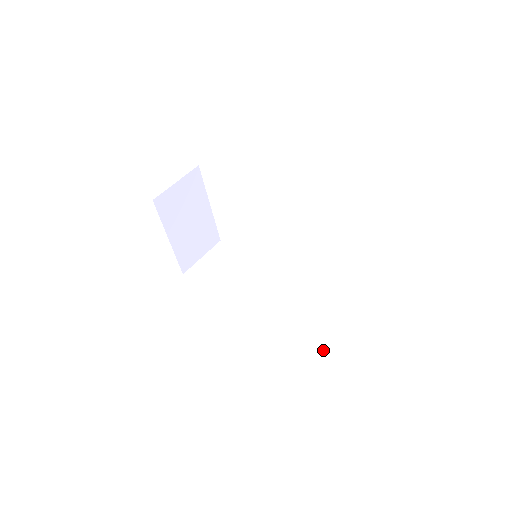
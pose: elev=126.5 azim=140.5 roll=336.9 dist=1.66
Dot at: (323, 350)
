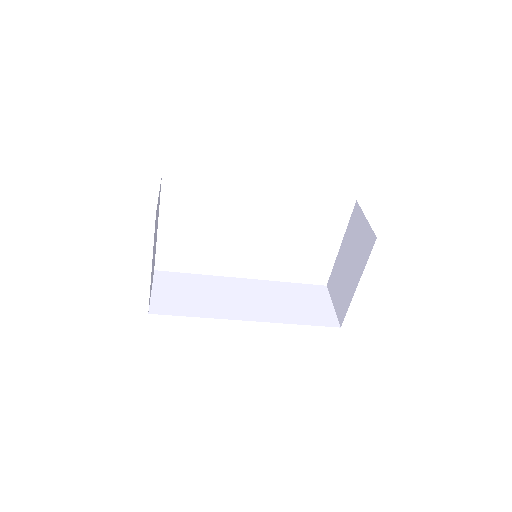
Dot at: (335, 321)
